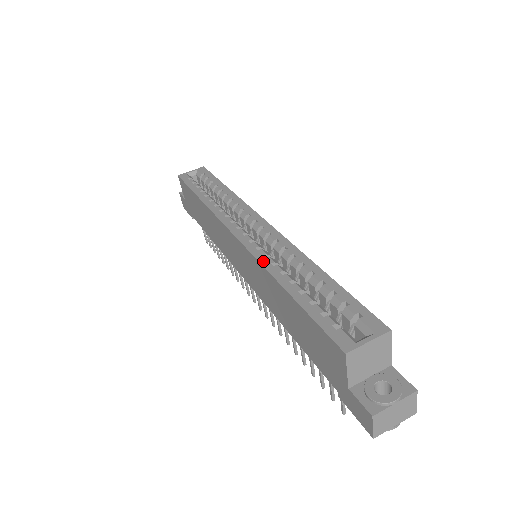
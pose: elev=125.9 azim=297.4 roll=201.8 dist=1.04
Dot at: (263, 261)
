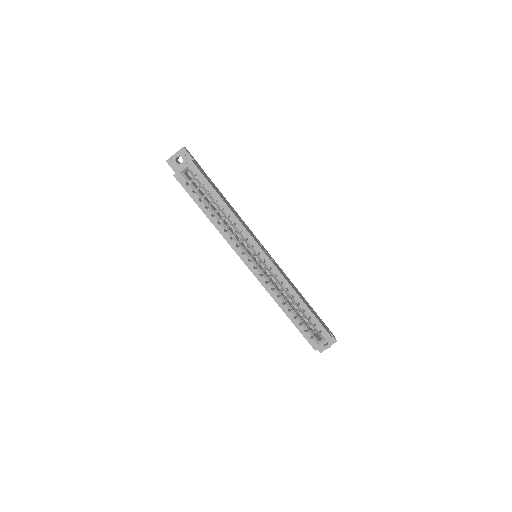
Dot at: (272, 294)
